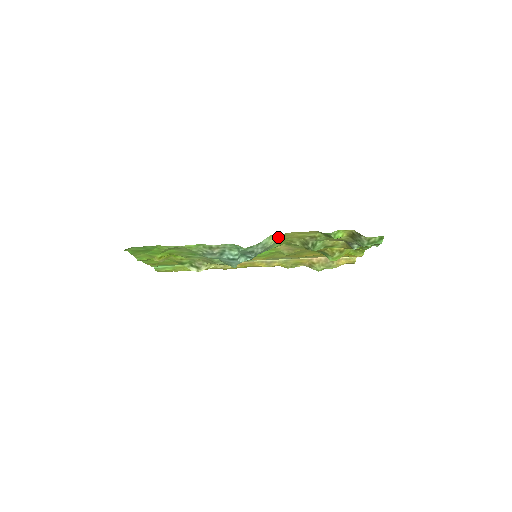
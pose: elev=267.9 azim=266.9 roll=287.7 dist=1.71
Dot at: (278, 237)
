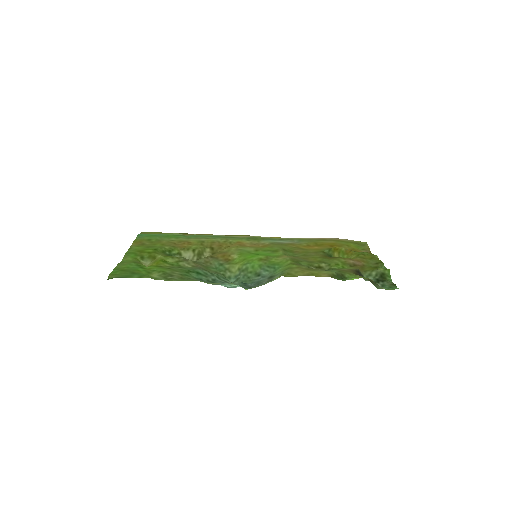
Dot at: (285, 274)
